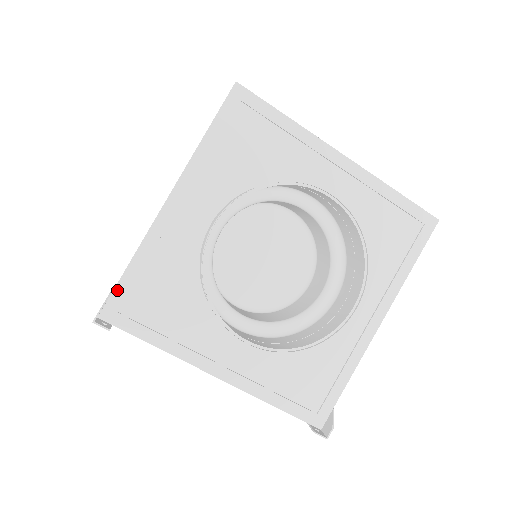
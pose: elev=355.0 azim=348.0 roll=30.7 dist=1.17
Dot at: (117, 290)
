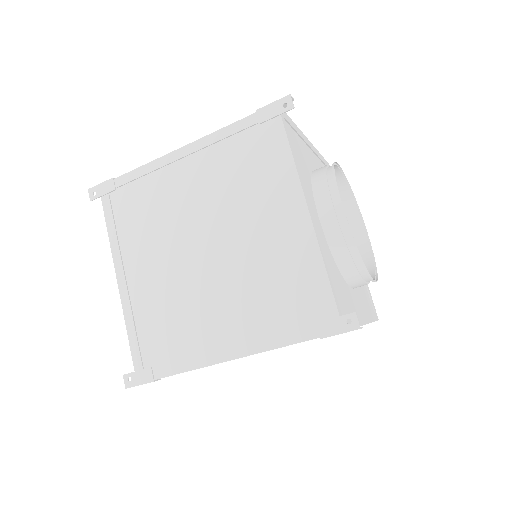
Dot at: (287, 115)
